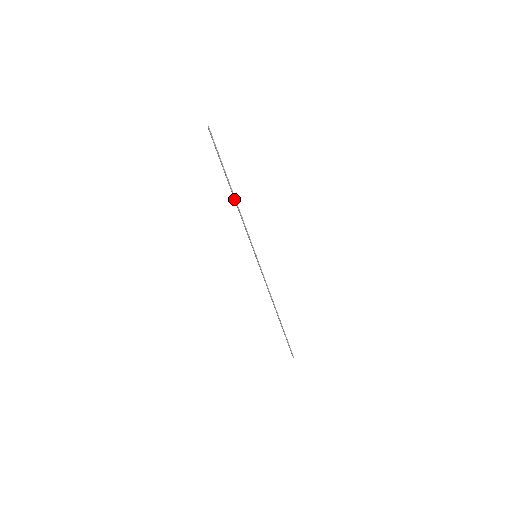
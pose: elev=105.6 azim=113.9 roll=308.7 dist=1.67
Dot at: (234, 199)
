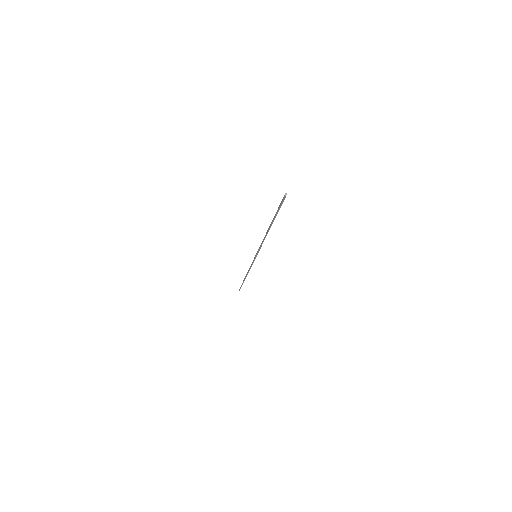
Dot at: (267, 231)
